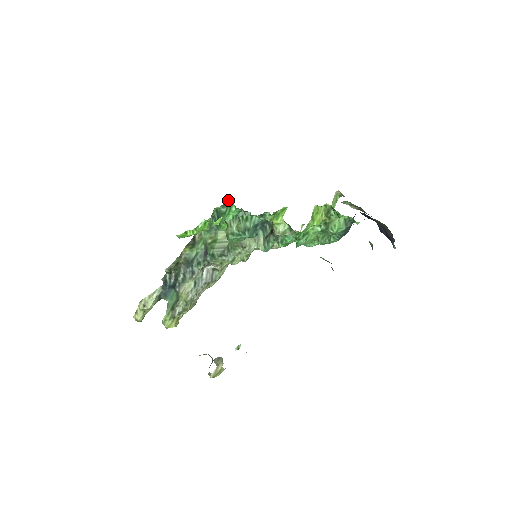
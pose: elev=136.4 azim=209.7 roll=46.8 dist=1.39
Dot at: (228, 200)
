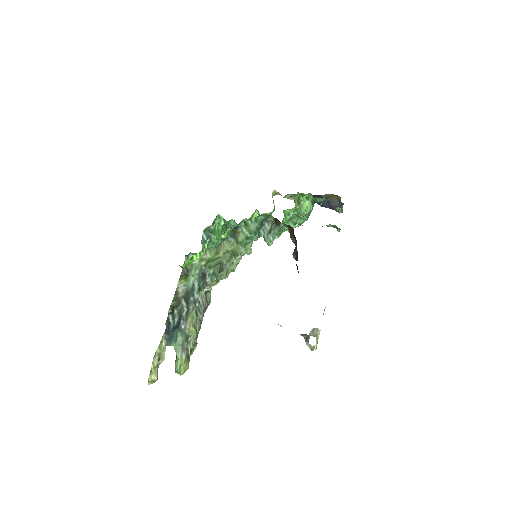
Dot at: (216, 216)
